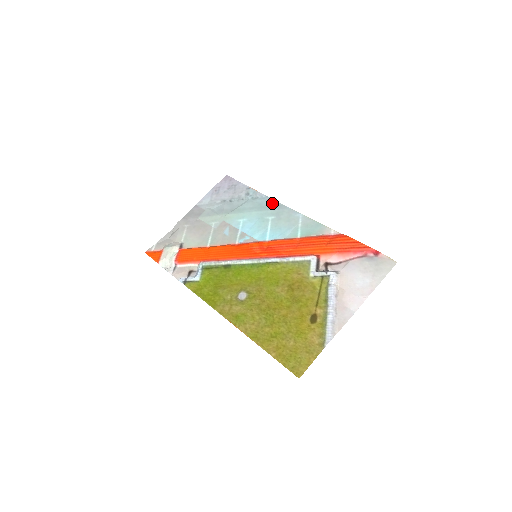
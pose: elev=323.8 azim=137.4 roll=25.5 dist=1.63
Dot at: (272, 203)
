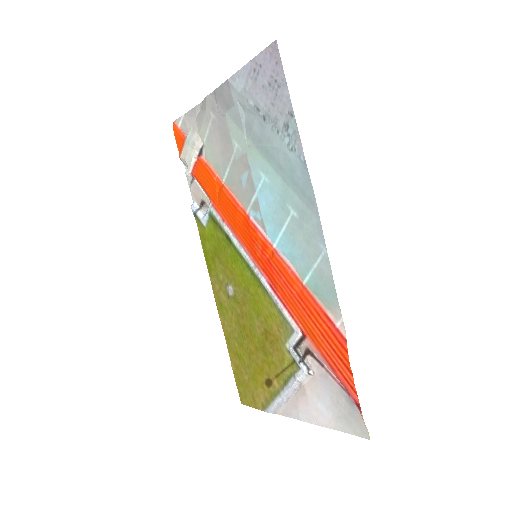
Dot at: (305, 185)
